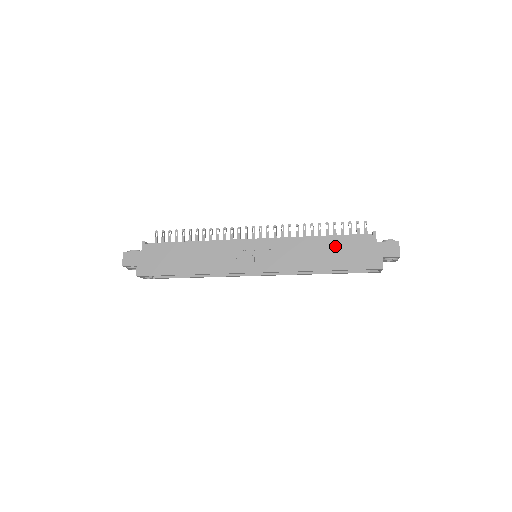
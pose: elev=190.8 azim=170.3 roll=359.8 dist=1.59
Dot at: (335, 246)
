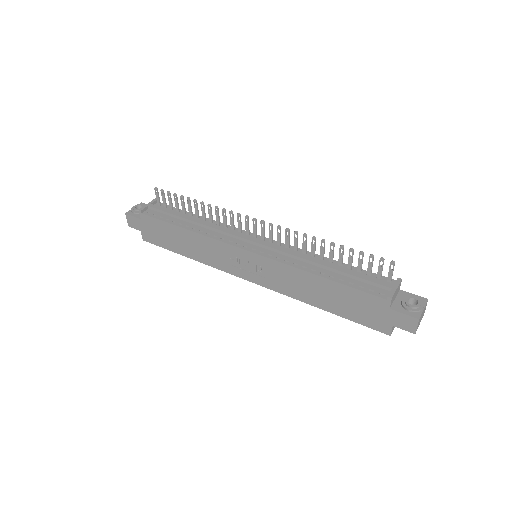
Dot at: (338, 293)
